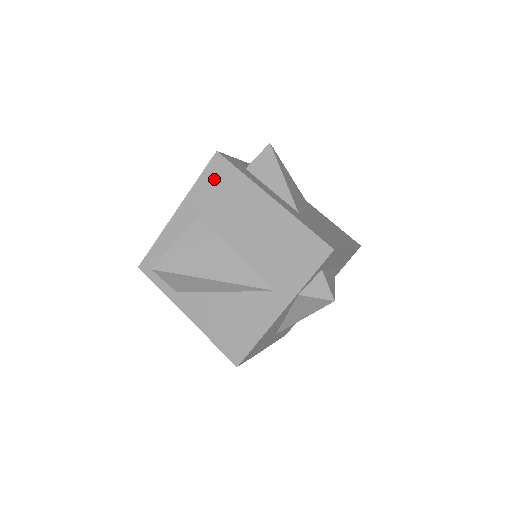
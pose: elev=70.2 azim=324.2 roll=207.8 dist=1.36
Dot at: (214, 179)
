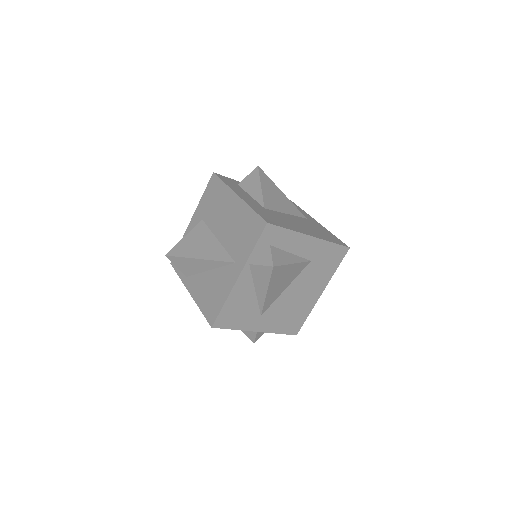
Dot at: (211, 191)
